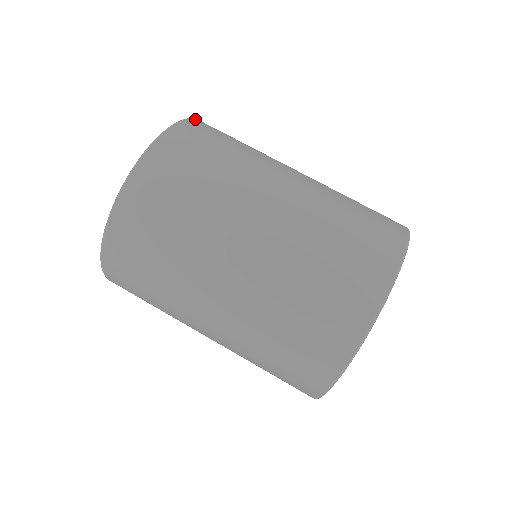
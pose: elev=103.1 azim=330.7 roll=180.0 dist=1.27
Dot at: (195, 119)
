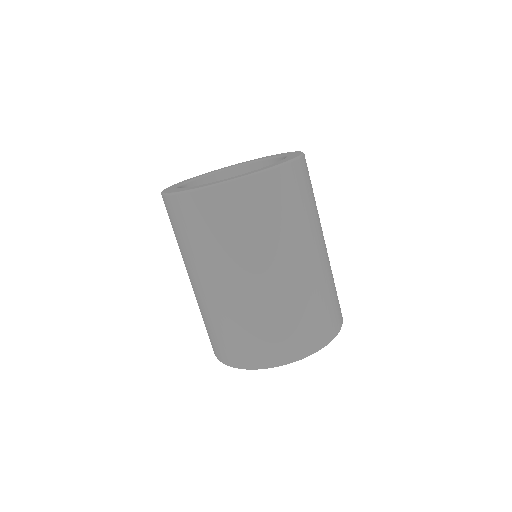
Dot at: (295, 162)
